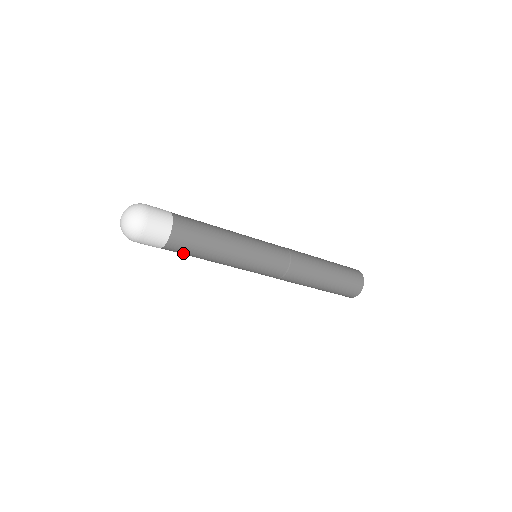
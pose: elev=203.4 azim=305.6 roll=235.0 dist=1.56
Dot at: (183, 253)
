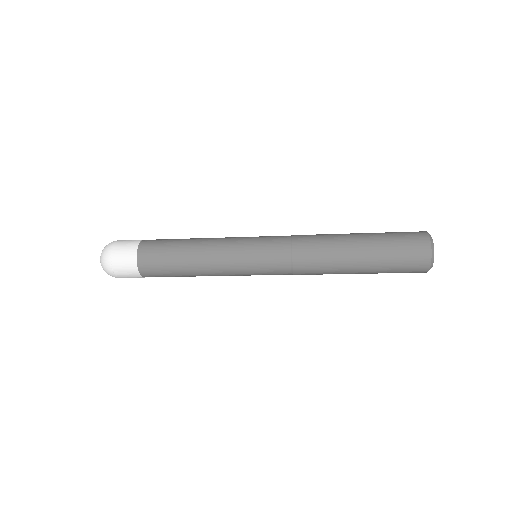
Dot at: occluded
